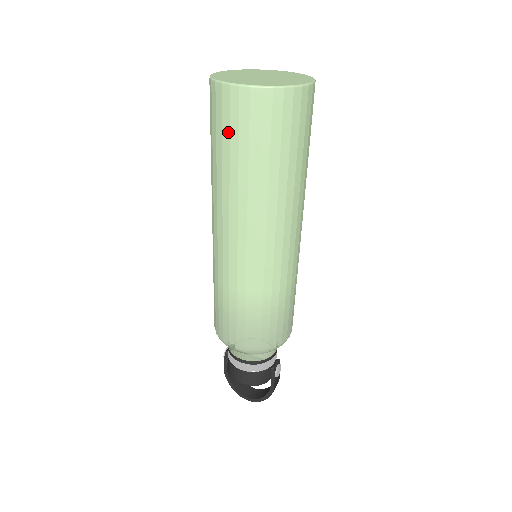
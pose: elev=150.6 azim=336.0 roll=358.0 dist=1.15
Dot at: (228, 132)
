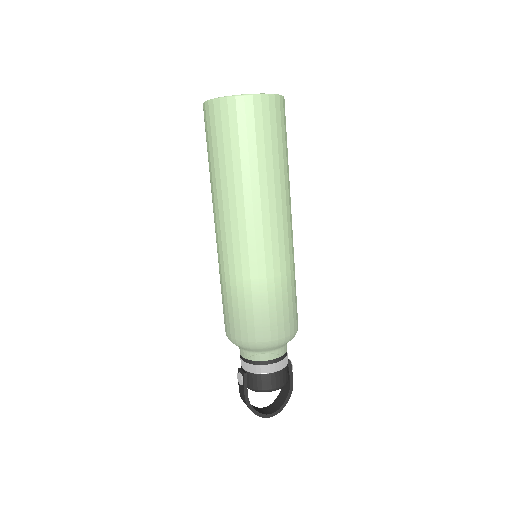
Dot at: (254, 133)
